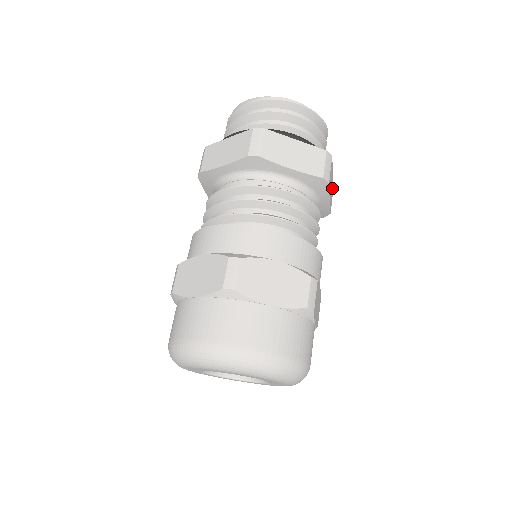
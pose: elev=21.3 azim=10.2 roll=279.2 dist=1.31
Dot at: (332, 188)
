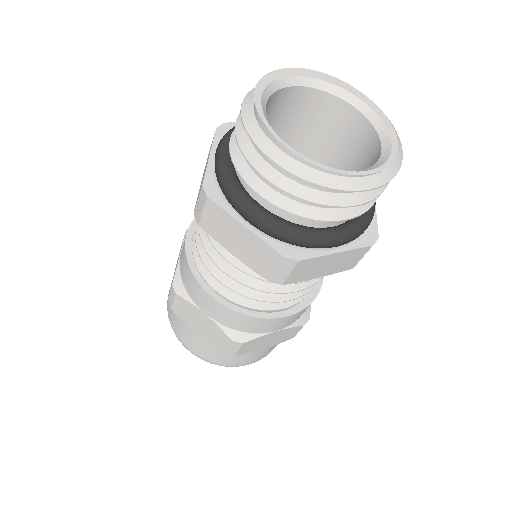
Dot at: (353, 254)
